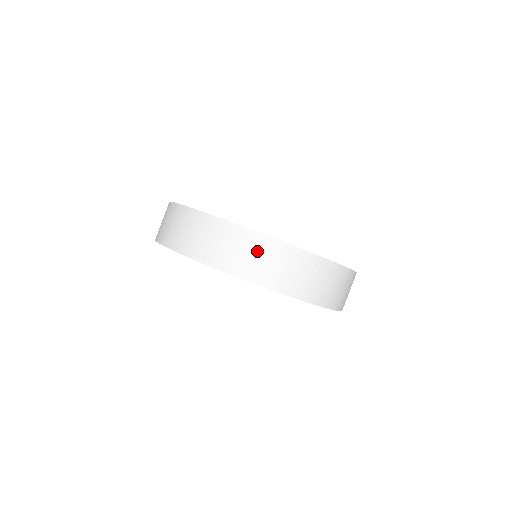
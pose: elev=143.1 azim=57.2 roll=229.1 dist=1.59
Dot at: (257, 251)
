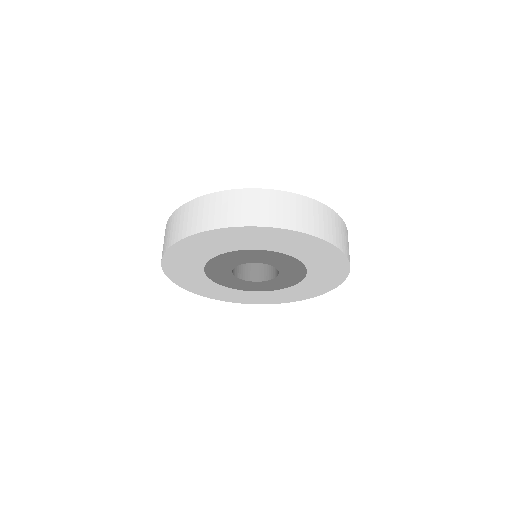
Dot at: (270, 203)
